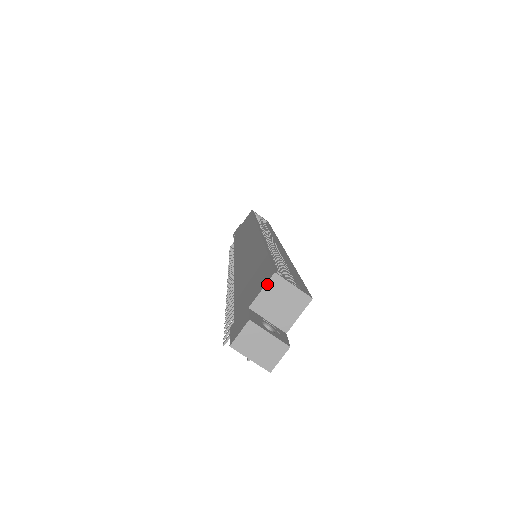
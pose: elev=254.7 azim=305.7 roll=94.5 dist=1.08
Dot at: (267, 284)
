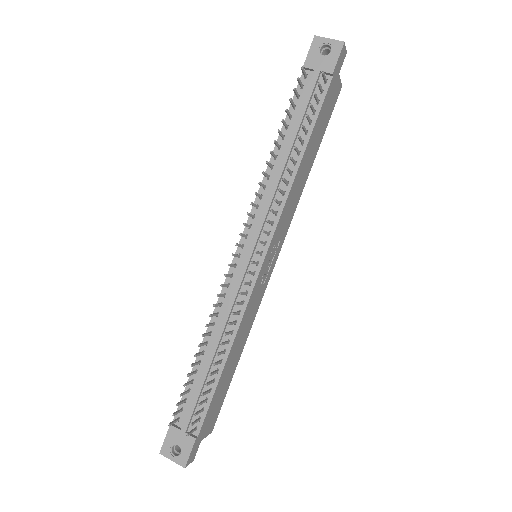
Dot at: occluded
